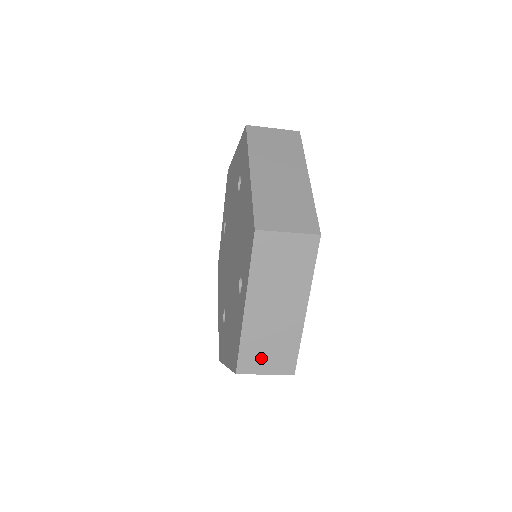
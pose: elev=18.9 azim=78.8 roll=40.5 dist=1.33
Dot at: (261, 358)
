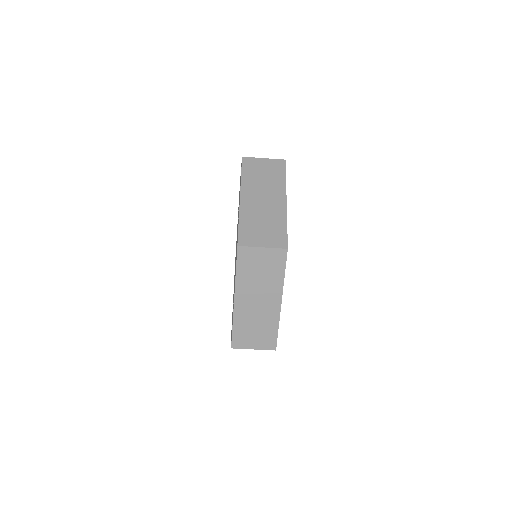
Dot at: (257, 234)
